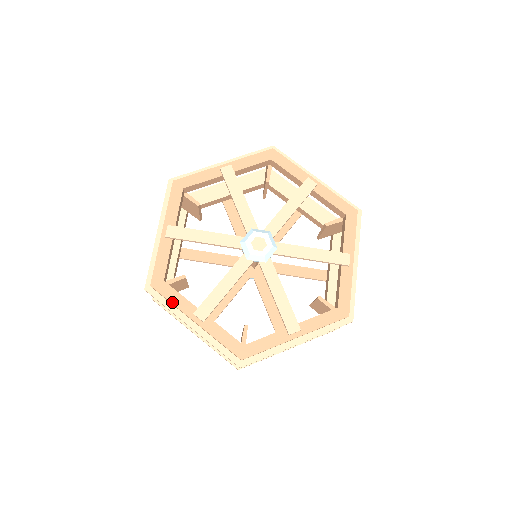
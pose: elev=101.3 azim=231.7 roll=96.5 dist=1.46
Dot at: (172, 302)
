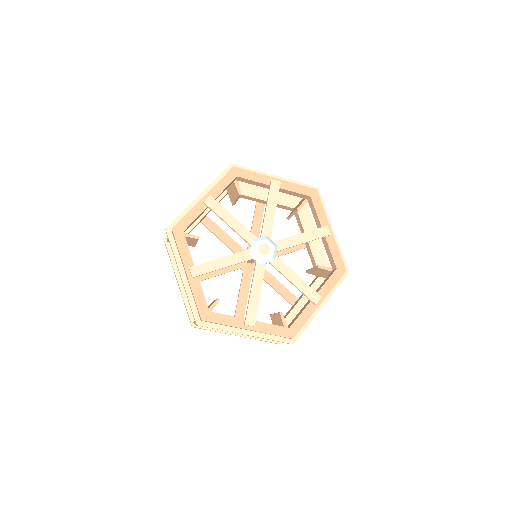
Dot at: (224, 324)
